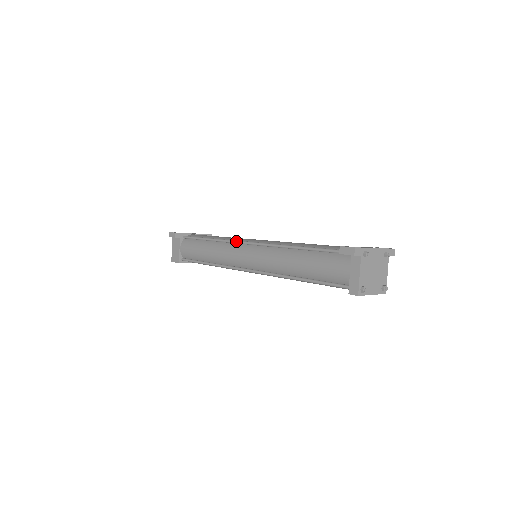
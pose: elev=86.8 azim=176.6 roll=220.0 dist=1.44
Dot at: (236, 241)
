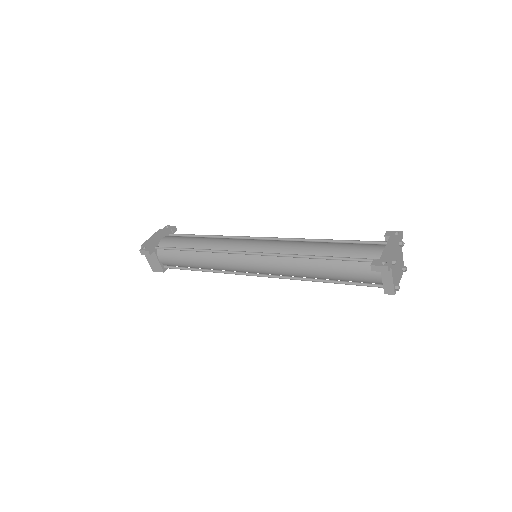
Dot at: (233, 252)
